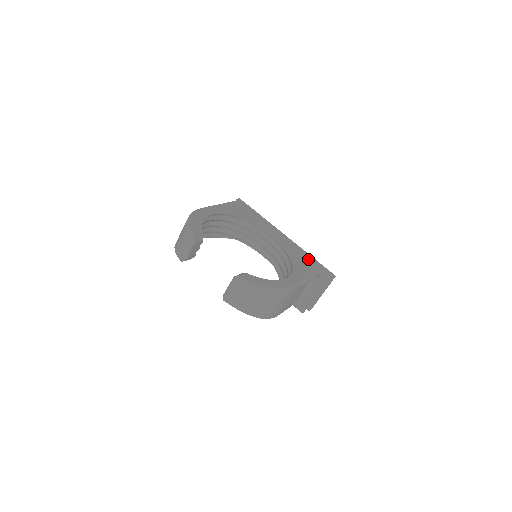
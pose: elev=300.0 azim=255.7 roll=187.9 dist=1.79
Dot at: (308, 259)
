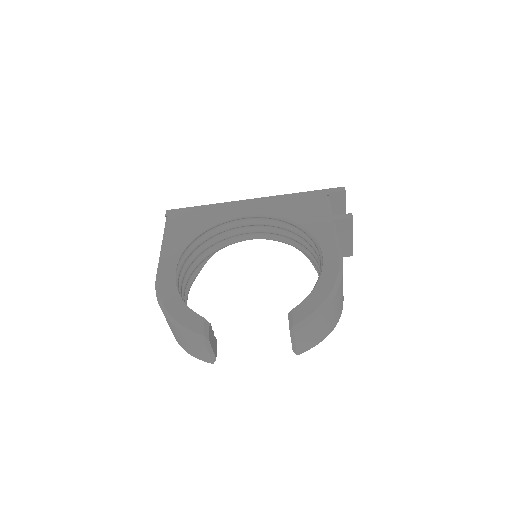
Dot at: (303, 201)
